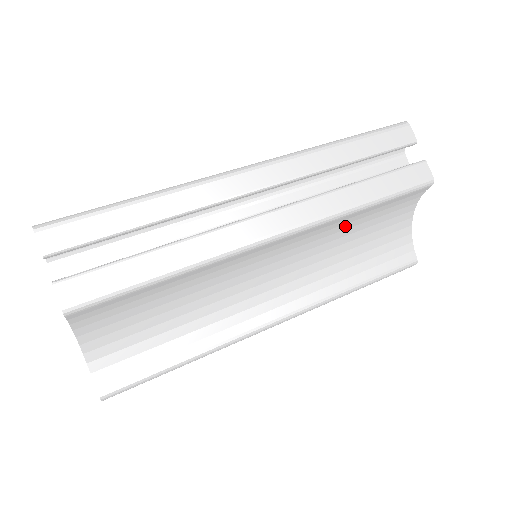
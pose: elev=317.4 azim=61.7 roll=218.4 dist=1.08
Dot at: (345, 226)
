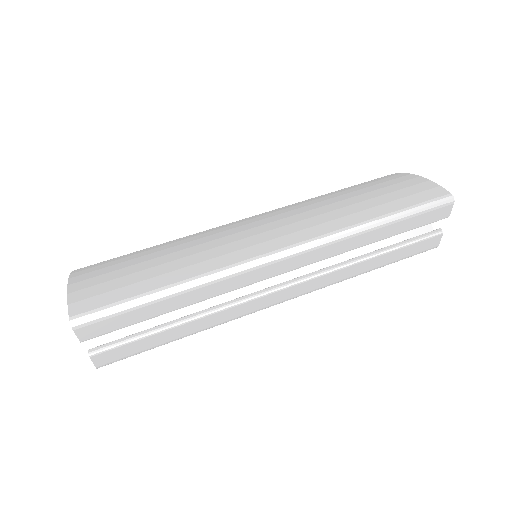
Dot at: occluded
